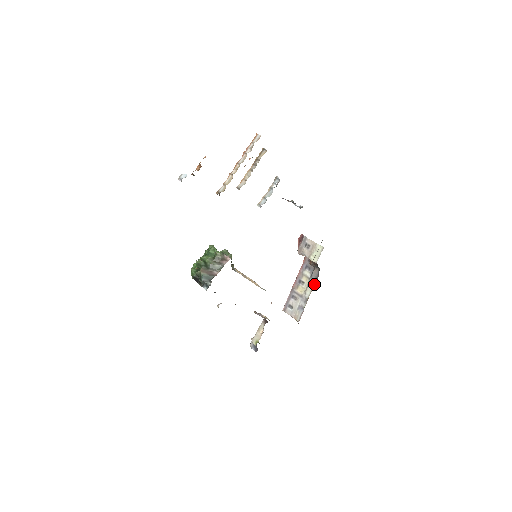
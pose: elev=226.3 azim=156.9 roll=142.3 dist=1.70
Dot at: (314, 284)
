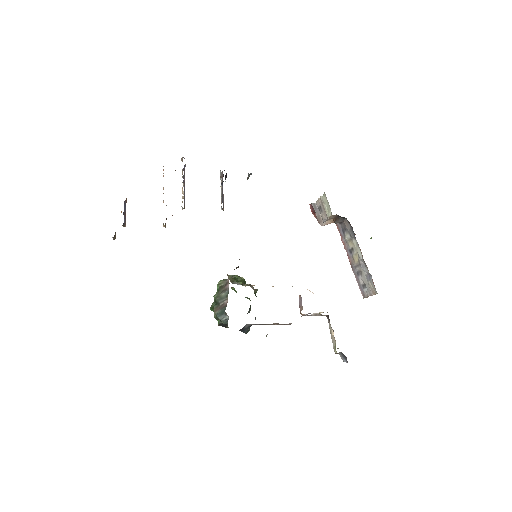
Dot at: (355, 238)
